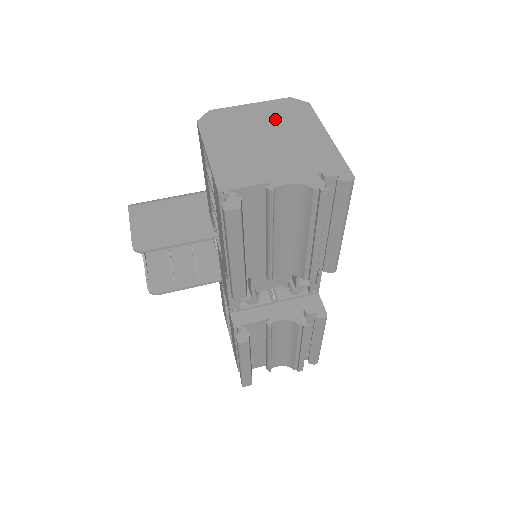
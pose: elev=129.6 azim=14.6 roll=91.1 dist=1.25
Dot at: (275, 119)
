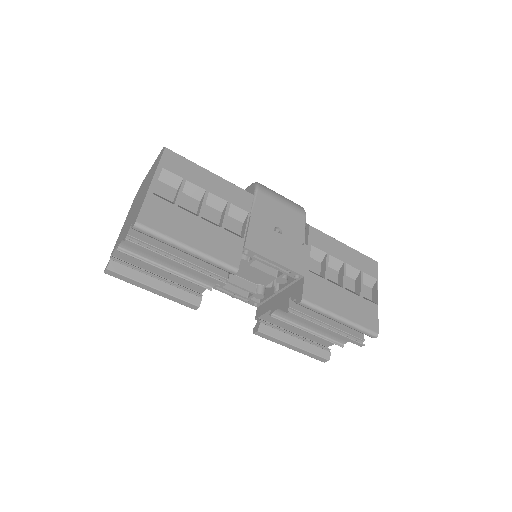
Dot at: (149, 177)
